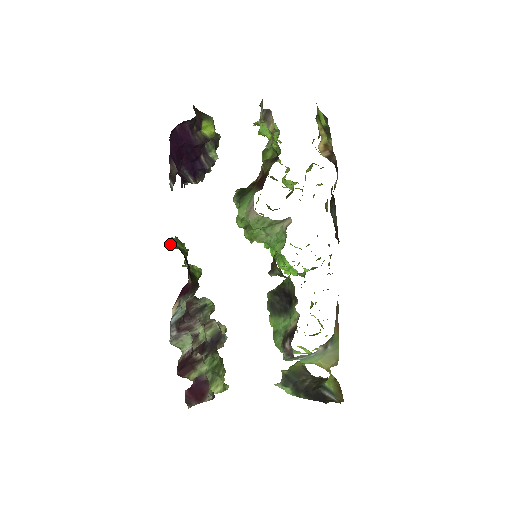
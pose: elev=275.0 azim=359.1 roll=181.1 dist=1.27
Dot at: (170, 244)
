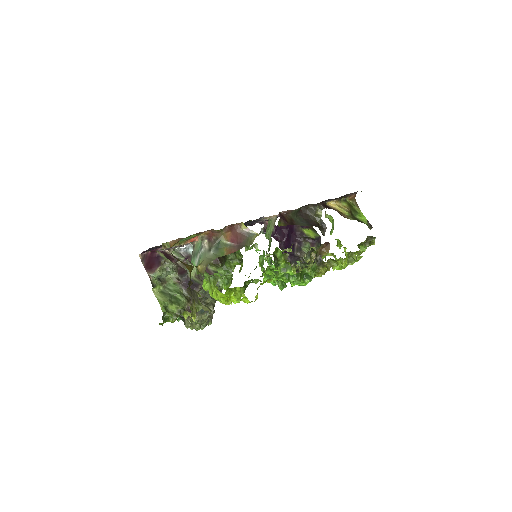
Dot at: occluded
